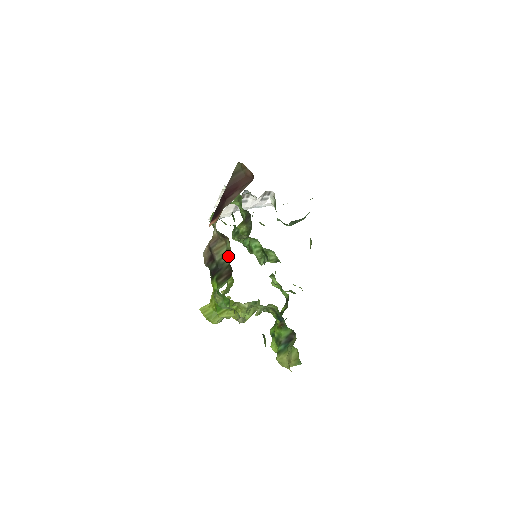
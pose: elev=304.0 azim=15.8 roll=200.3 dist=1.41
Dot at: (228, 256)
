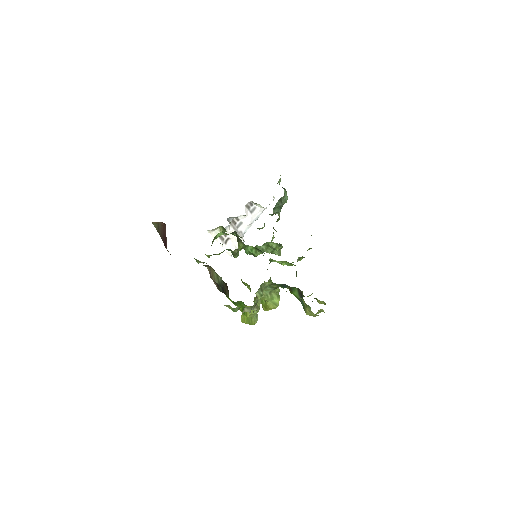
Dot at: (218, 276)
